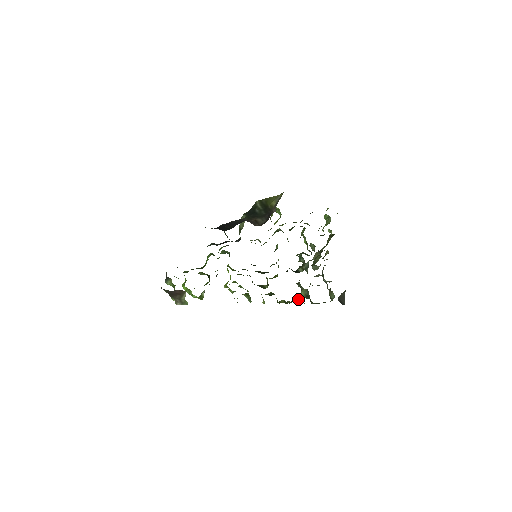
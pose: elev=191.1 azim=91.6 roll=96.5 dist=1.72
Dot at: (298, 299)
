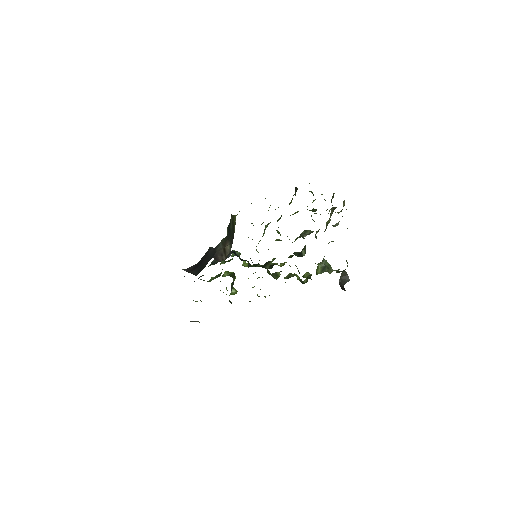
Dot at: occluded
